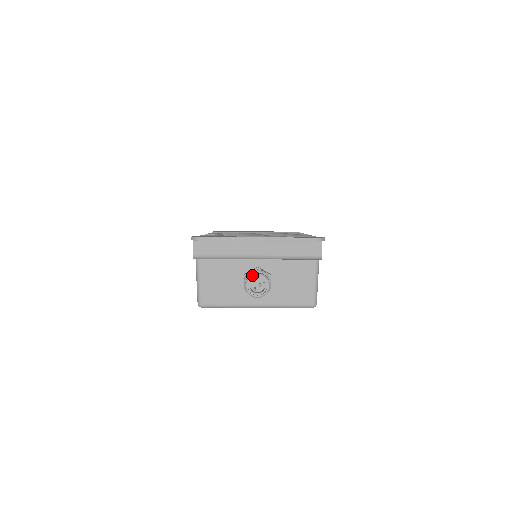
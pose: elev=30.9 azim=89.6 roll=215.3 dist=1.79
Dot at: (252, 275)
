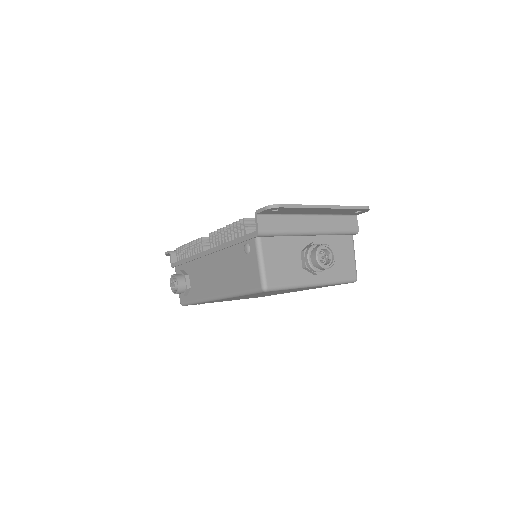
Dot at: (321, 246)
